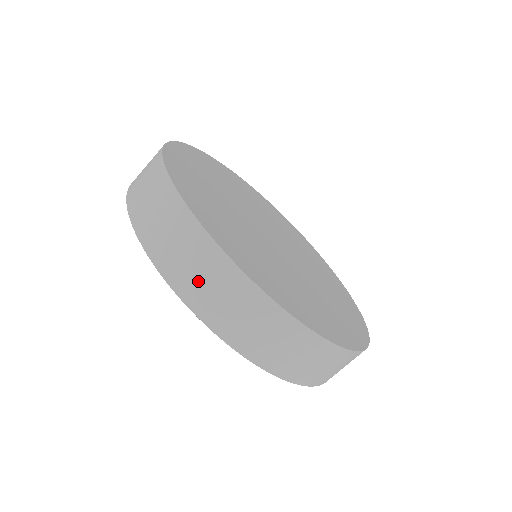
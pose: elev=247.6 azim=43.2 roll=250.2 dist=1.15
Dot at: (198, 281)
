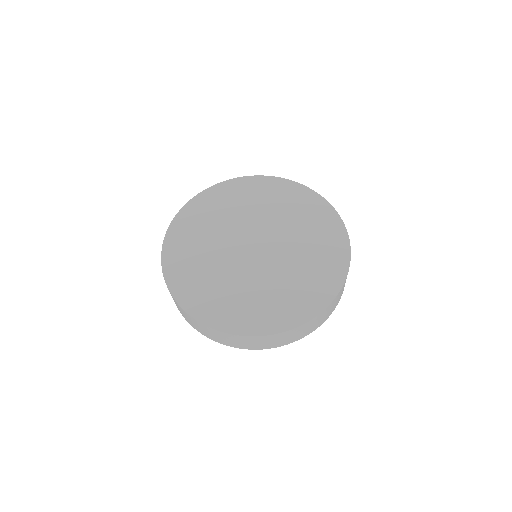
Dot at: (265, 344)
